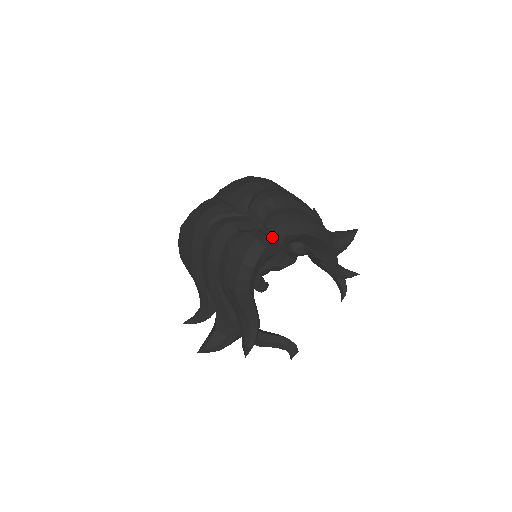
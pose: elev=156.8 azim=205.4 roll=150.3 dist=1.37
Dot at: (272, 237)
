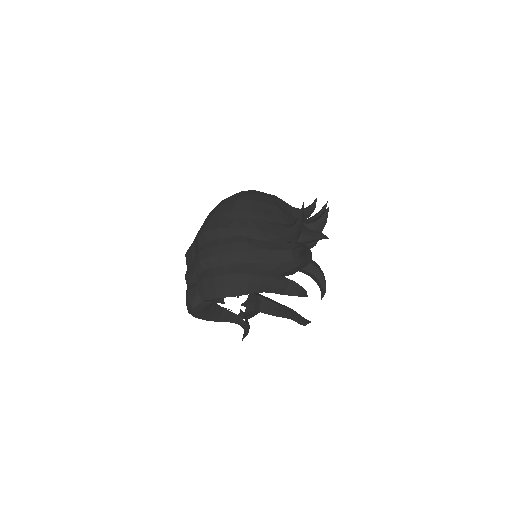
Dot at: occluded
